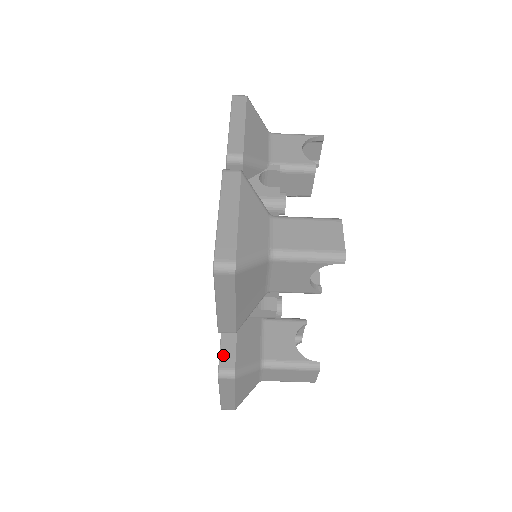
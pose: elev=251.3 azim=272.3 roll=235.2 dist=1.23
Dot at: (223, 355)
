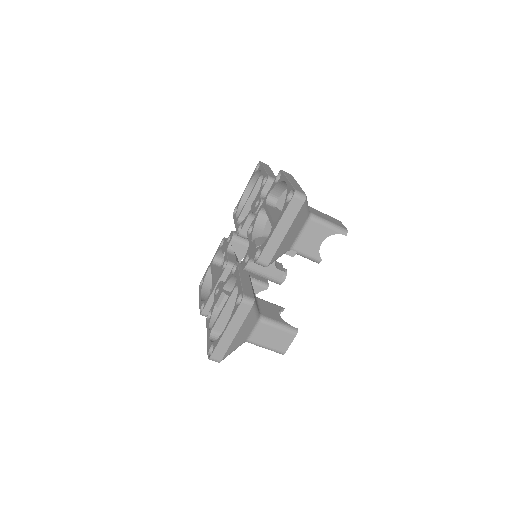
Dot at: (245, 290)
